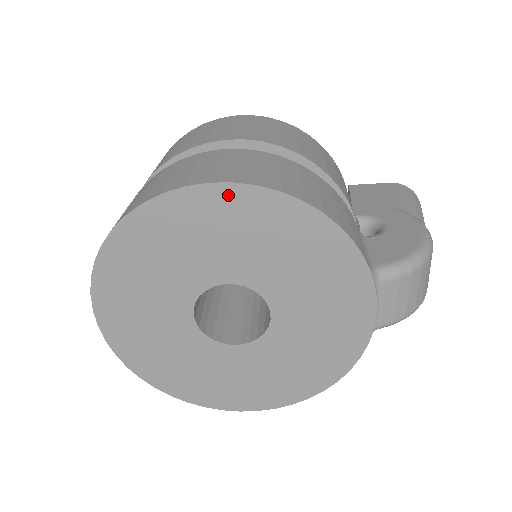
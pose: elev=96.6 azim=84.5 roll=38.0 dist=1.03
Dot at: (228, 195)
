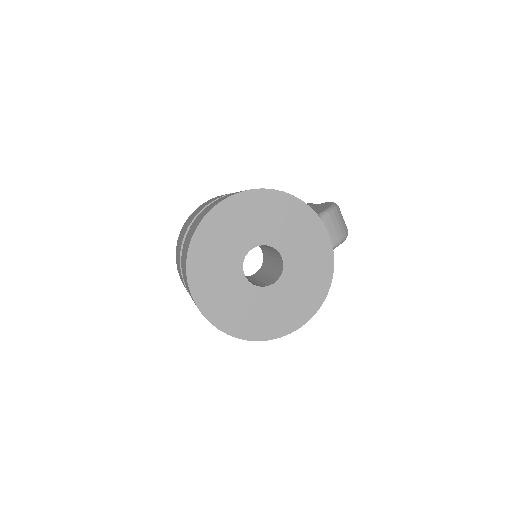
Dot at: (240, 199)
